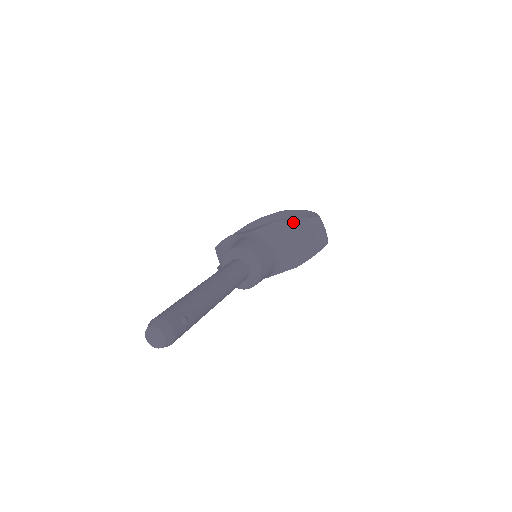
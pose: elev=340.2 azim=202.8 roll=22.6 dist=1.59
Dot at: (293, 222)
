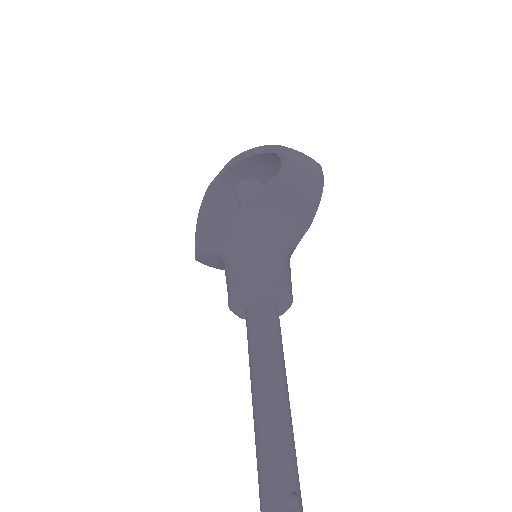
Dot at: (267, 192)
